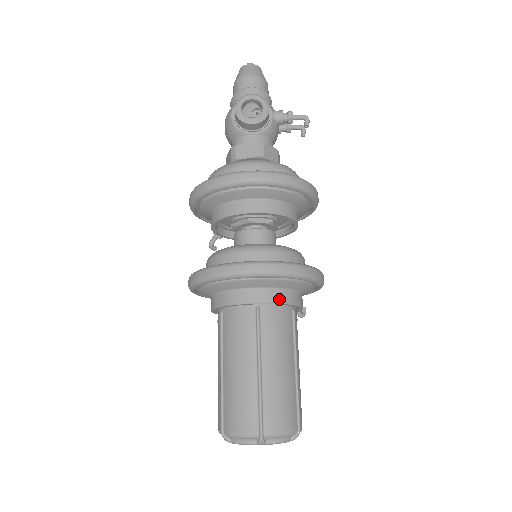
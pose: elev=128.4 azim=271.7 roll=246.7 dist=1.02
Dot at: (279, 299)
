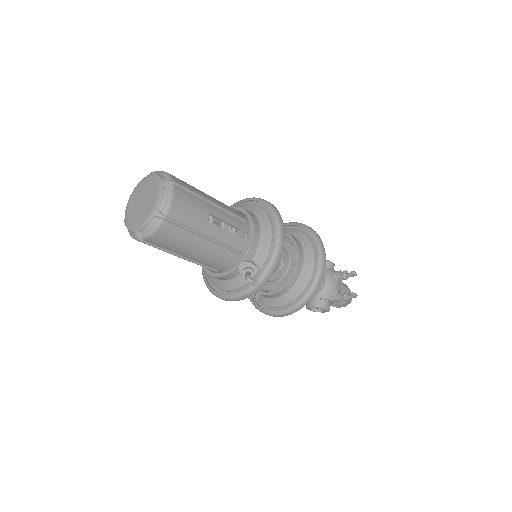
Dot at: (244, 209)
